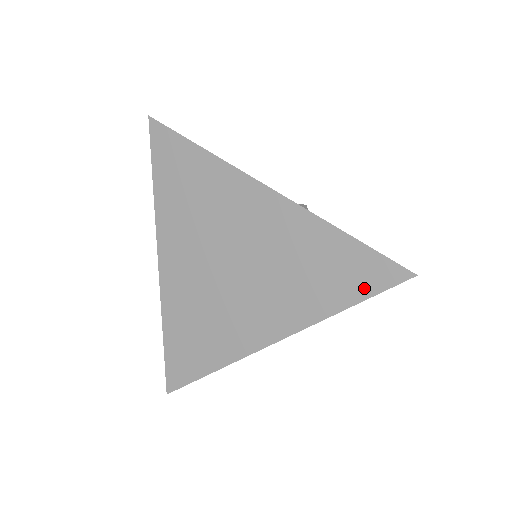
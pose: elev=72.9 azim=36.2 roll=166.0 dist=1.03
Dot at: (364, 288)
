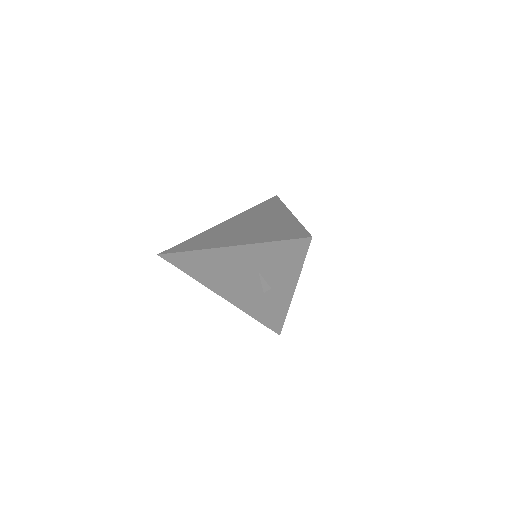
Dot at: (288, 237)
